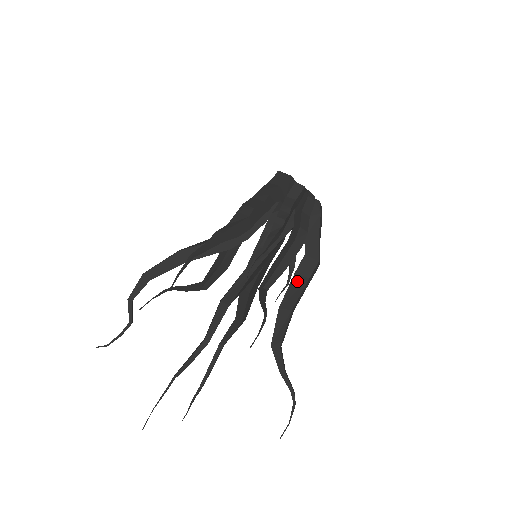
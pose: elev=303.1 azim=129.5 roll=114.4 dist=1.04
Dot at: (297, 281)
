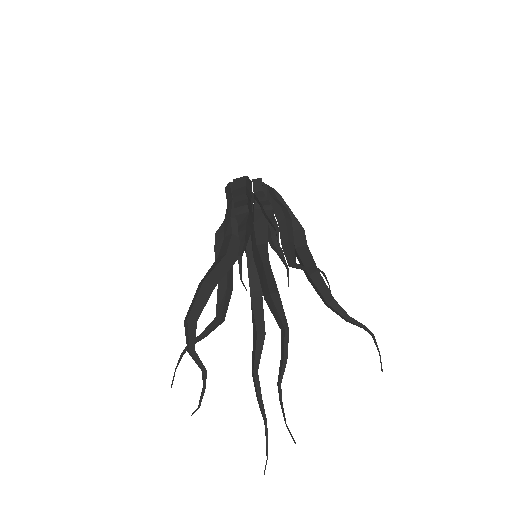
Dot at: (302, 252)
